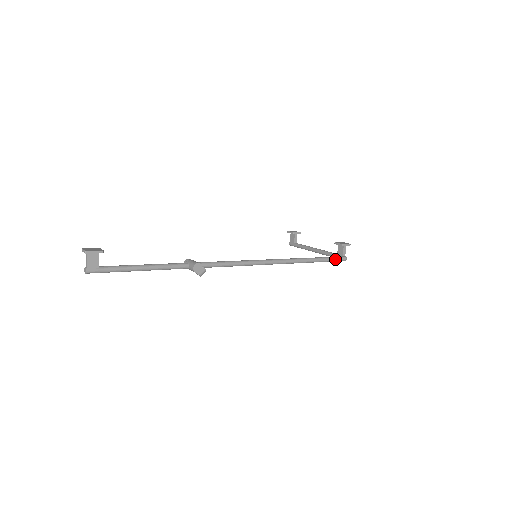
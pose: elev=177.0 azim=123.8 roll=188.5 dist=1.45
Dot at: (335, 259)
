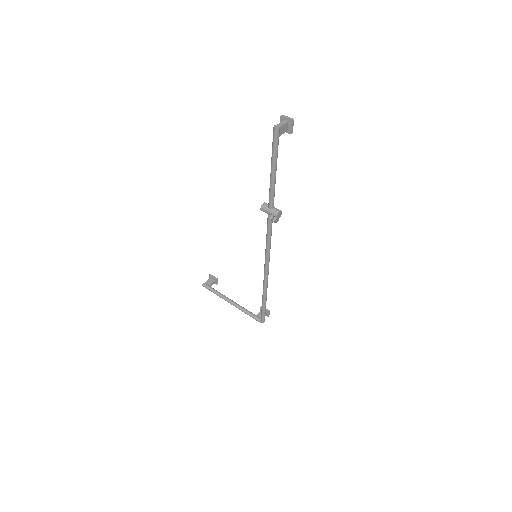
Dot at: occluded
